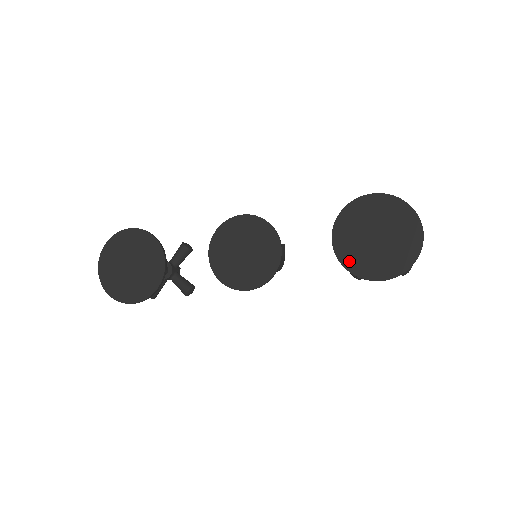
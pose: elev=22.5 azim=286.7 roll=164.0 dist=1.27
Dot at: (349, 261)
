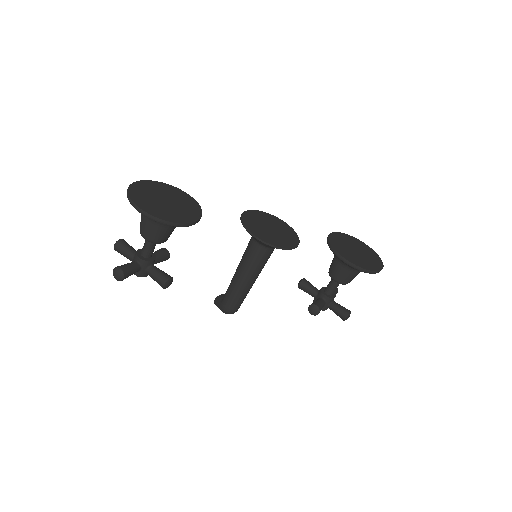
Dot at: (345, 256)
